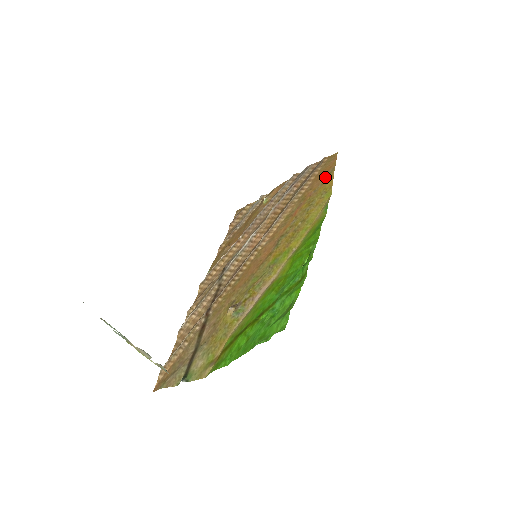
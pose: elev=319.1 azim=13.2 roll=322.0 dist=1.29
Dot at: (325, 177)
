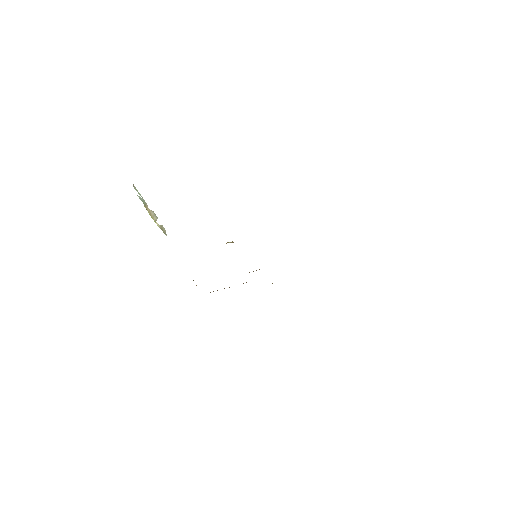
Dot at: occluded
